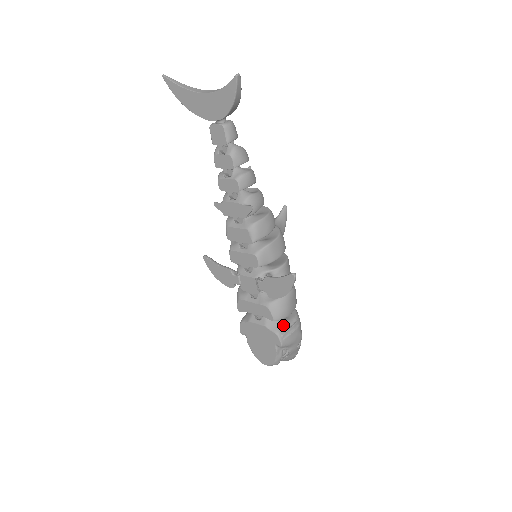
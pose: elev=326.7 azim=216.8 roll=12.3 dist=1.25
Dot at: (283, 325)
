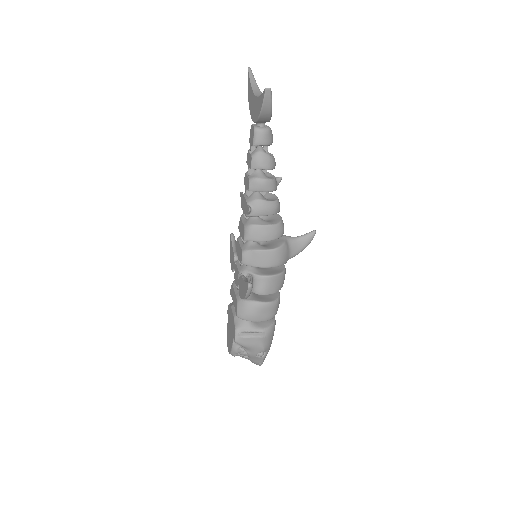
Dot at: (246, 326)
